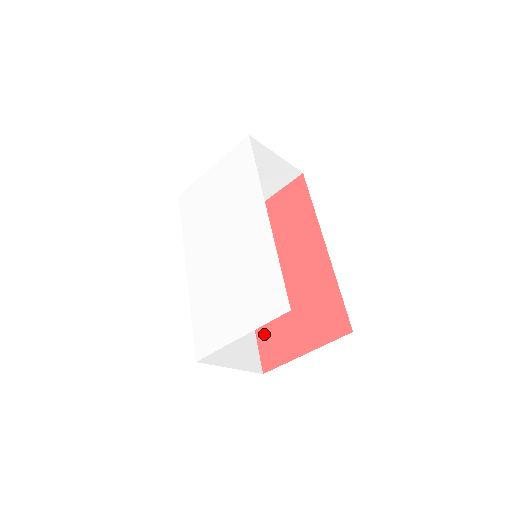
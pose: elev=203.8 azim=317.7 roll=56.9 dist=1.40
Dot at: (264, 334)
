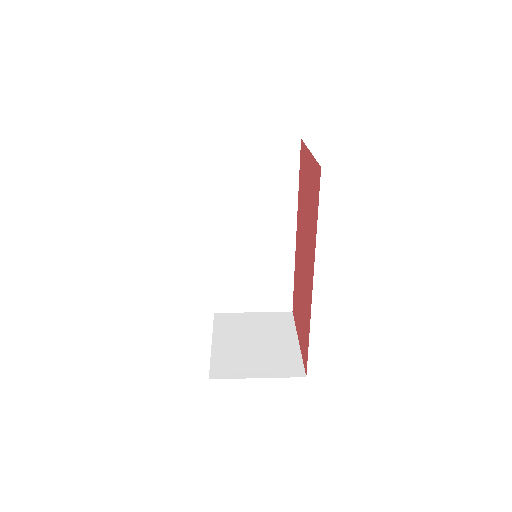
Dot at: (295, 287)
